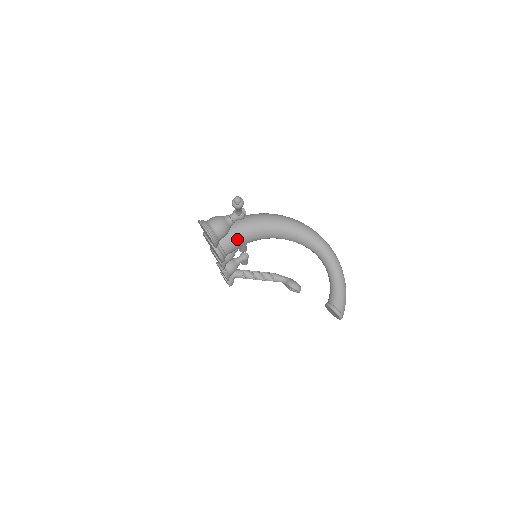
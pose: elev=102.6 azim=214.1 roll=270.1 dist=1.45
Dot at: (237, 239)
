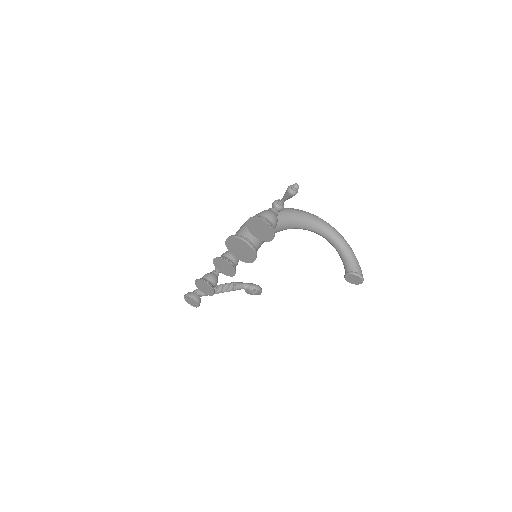
Dot at: occluded
